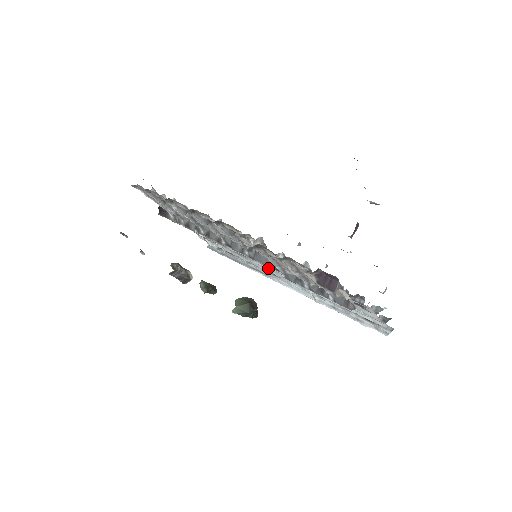
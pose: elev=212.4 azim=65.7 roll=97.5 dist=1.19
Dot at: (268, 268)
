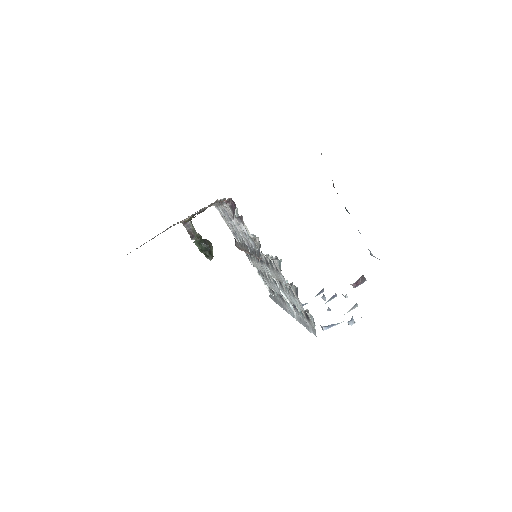
Dot at: (272, 282)
